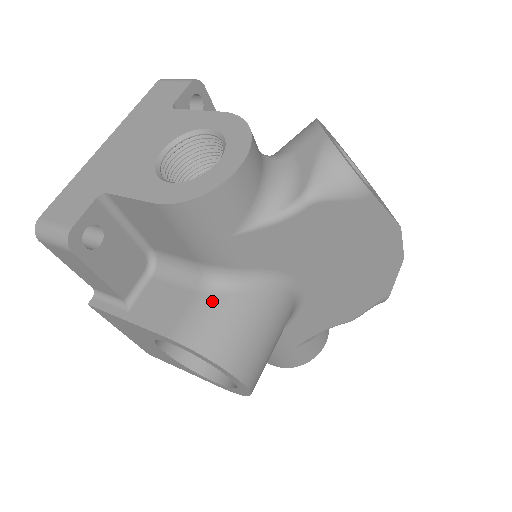
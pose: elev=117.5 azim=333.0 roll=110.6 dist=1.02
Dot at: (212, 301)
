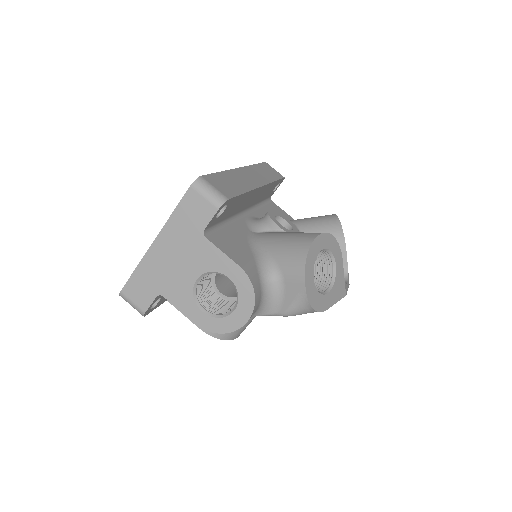
Dot at: occluded
